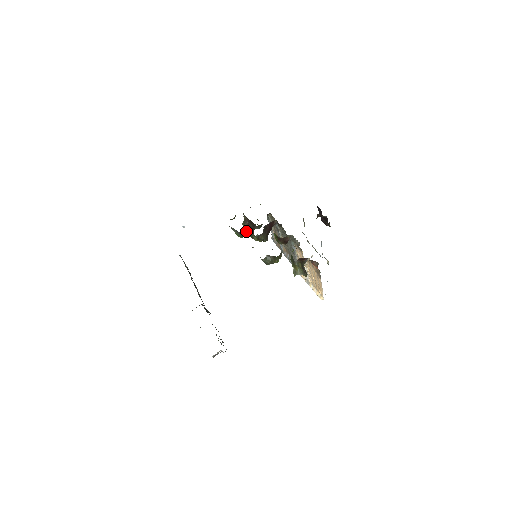
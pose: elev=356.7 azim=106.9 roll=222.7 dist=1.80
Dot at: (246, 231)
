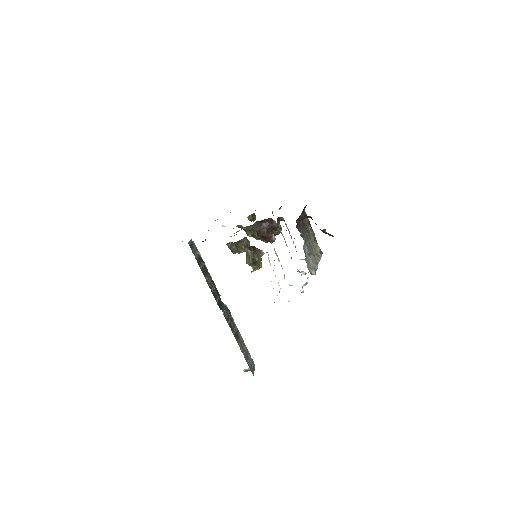
Dot at: occluded
